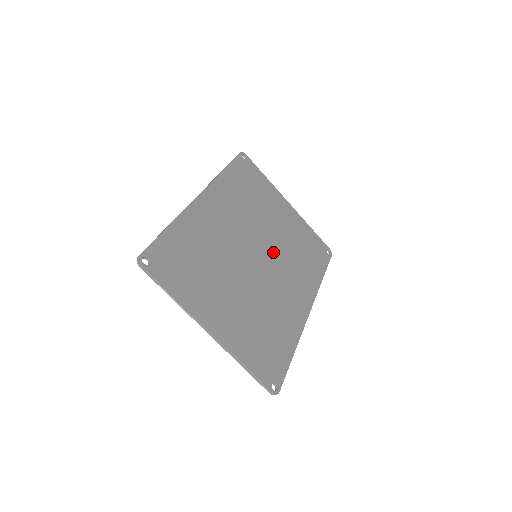
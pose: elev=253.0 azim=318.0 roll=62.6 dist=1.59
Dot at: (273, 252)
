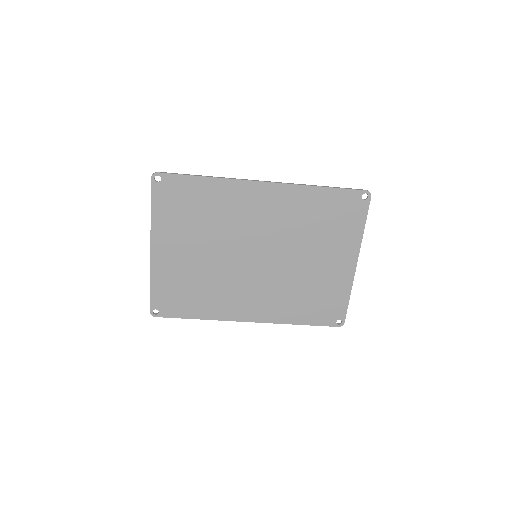
Dot at: (276, 269)
